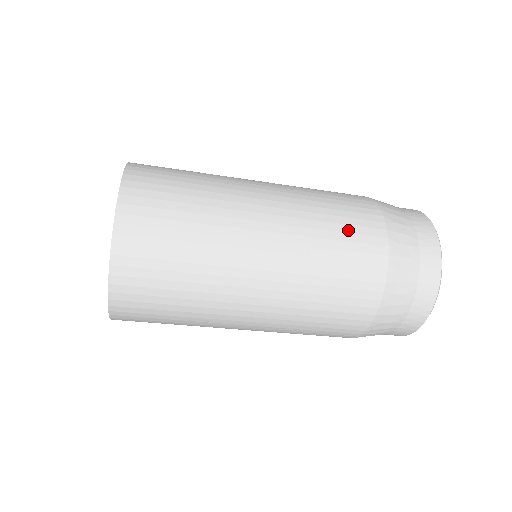
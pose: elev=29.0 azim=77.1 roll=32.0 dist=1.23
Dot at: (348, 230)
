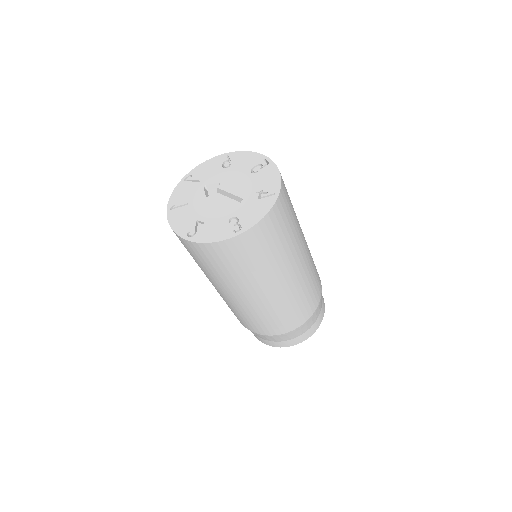
Dot at: occluded
